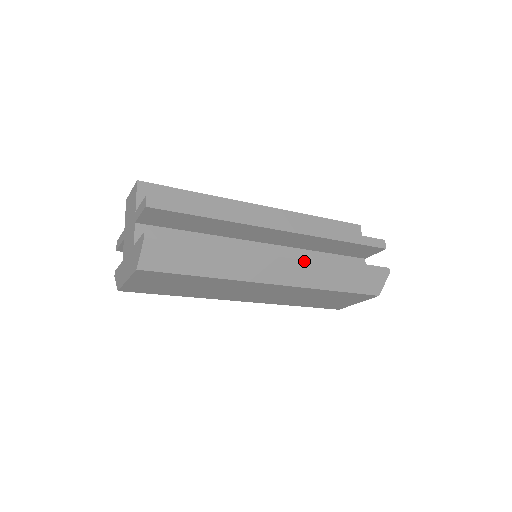
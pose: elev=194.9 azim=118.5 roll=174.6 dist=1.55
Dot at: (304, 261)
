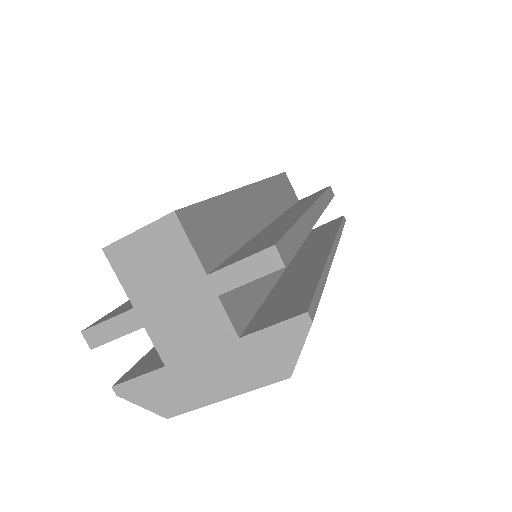
Dot at: occluded
